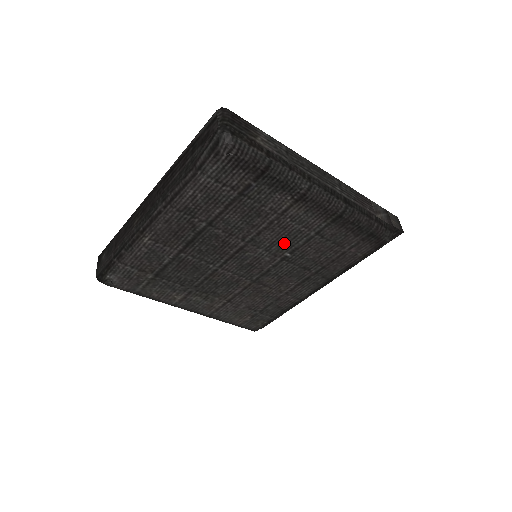
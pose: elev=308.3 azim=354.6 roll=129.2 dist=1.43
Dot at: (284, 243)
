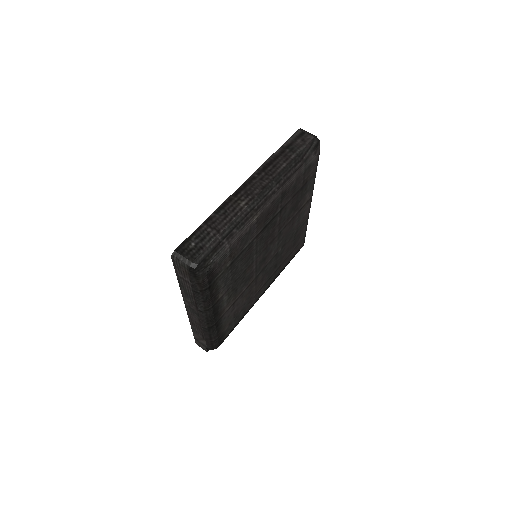
Dot at: (285, 238)
